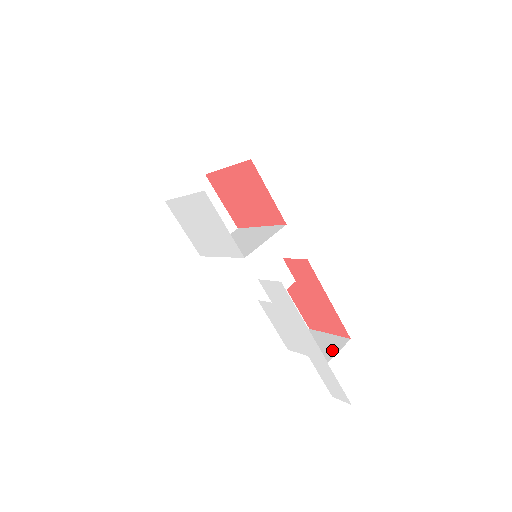
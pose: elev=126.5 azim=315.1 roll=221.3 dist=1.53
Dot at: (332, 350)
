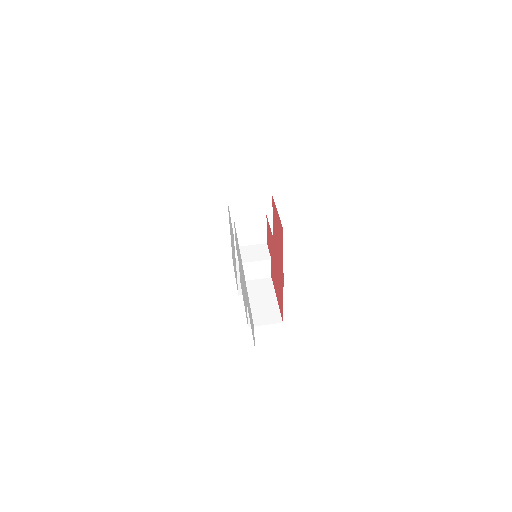
Dot at: occluded
